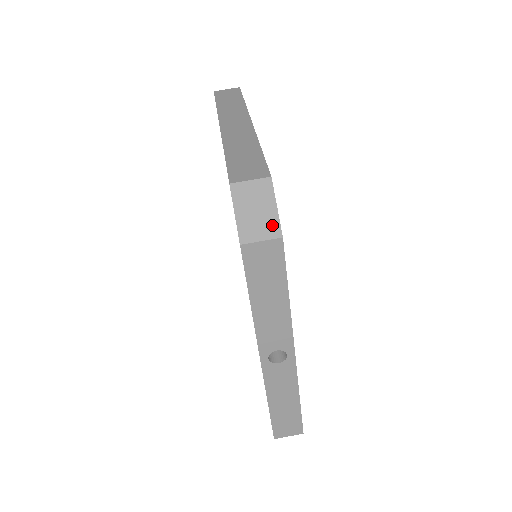
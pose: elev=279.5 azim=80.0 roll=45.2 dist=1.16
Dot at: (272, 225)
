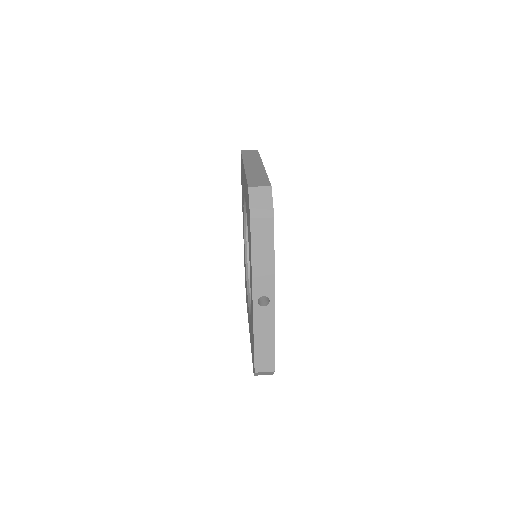
Dot at: (269, 210)
